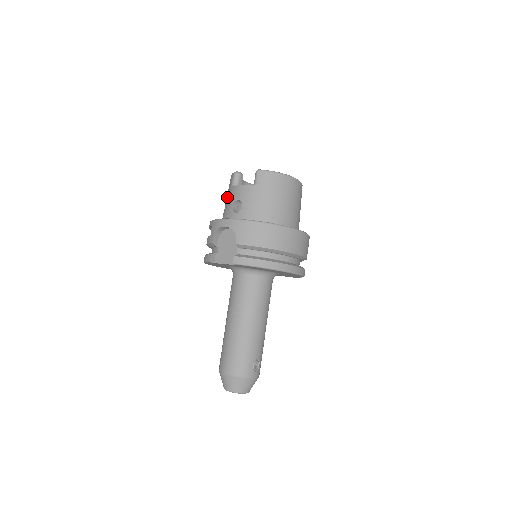
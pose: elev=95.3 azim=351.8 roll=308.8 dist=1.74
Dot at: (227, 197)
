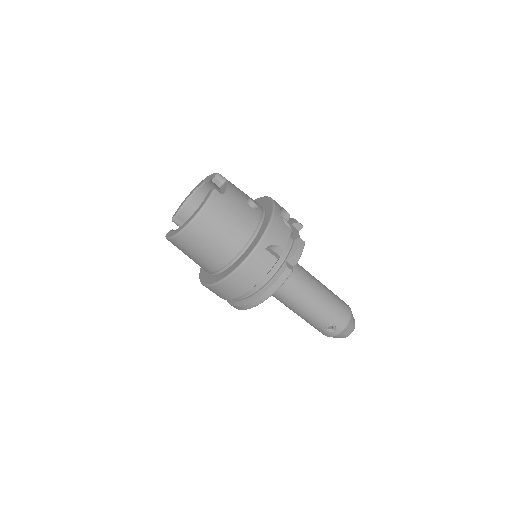
Dot at: occluded
